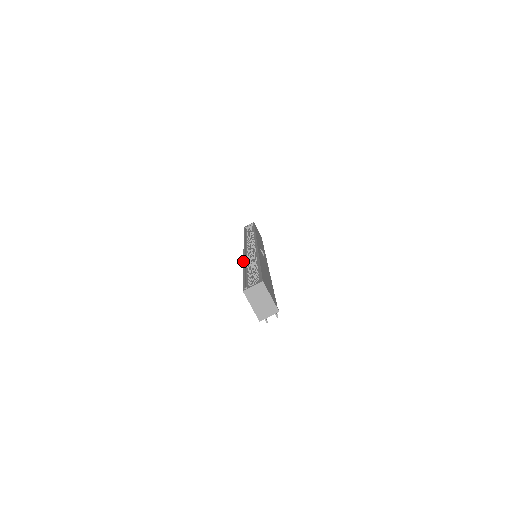
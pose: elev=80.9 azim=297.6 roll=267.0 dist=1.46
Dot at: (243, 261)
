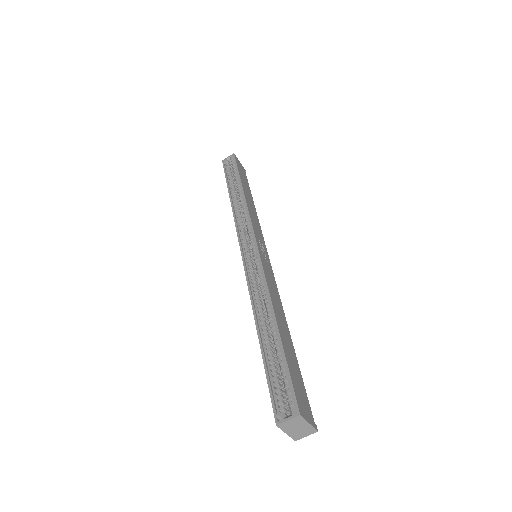
Dot at: occluded
